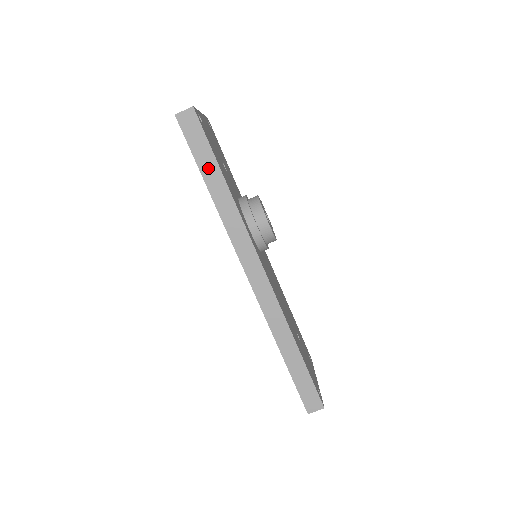
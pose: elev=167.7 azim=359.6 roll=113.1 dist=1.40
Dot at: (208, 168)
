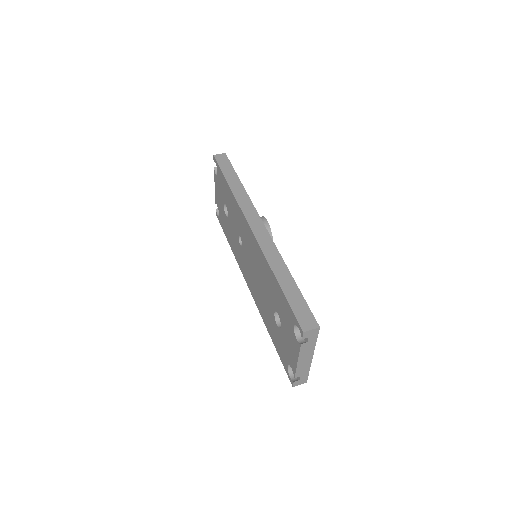
Dot at: (230, 175)
